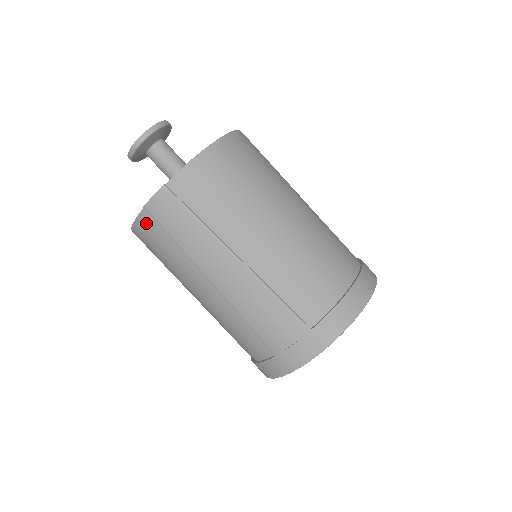
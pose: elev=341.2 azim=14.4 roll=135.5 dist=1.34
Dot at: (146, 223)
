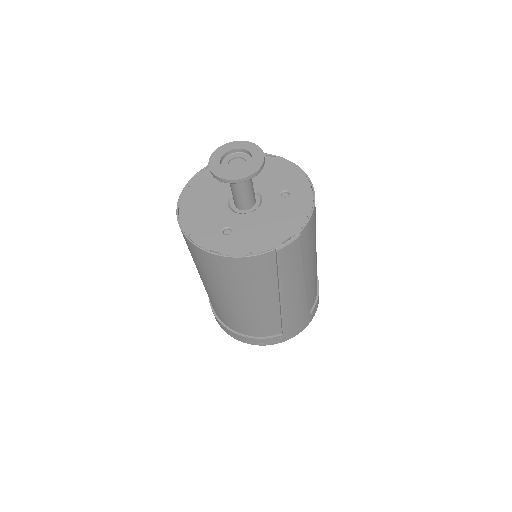
Dot at: (264, 260)
